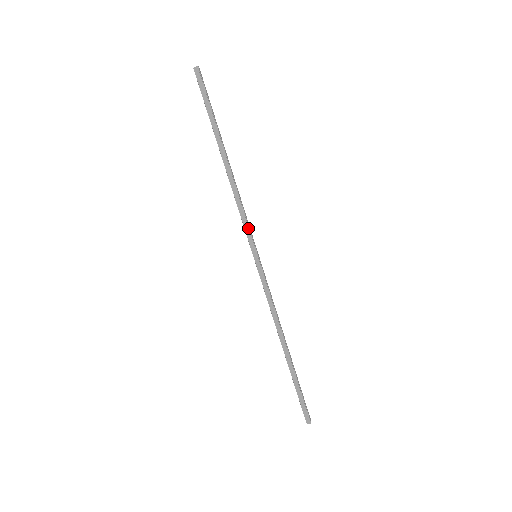
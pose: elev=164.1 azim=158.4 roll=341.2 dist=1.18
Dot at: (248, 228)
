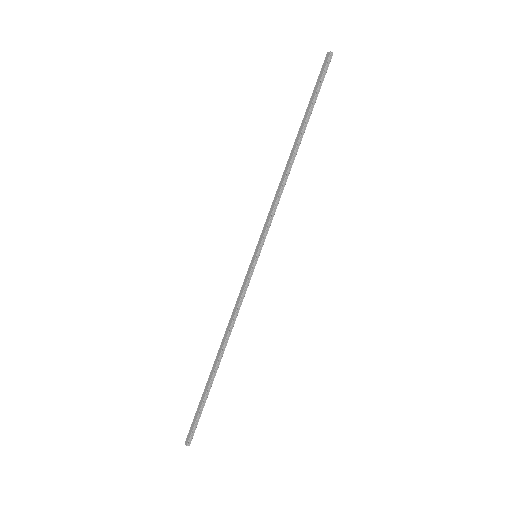
Dot at: (267, 225)
